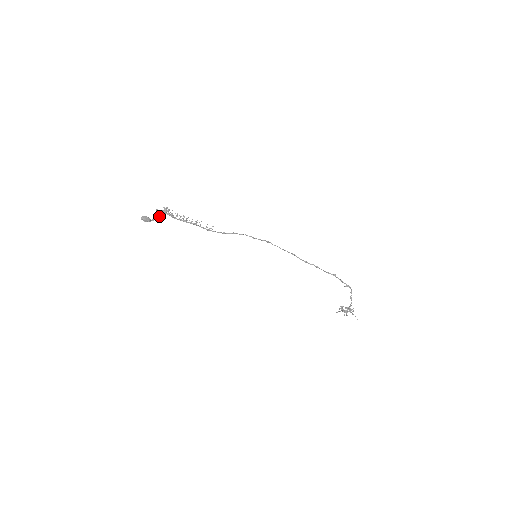
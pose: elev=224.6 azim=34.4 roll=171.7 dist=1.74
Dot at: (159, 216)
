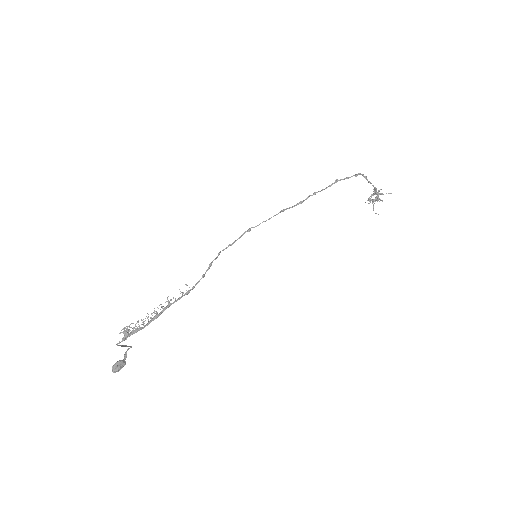
Dot at: (126, 346)
